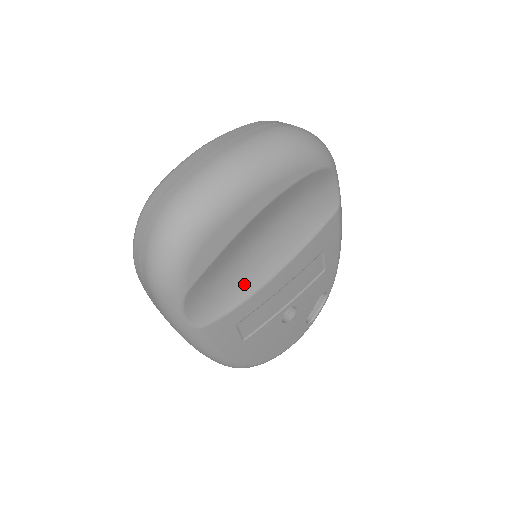
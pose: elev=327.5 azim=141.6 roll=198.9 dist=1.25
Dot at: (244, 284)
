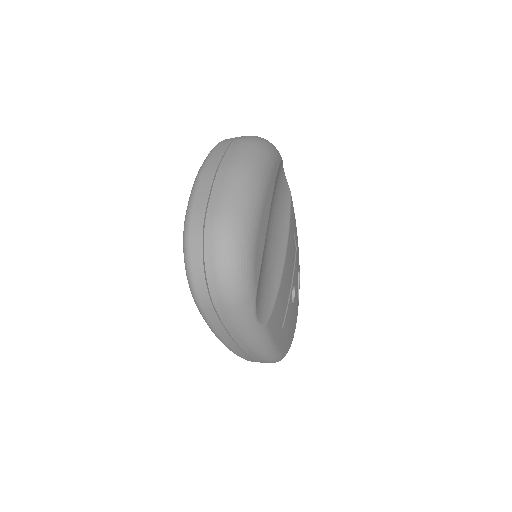
Dot at: (273, 275)
